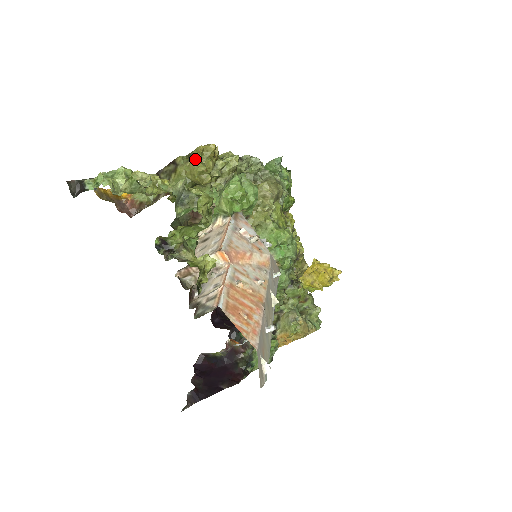
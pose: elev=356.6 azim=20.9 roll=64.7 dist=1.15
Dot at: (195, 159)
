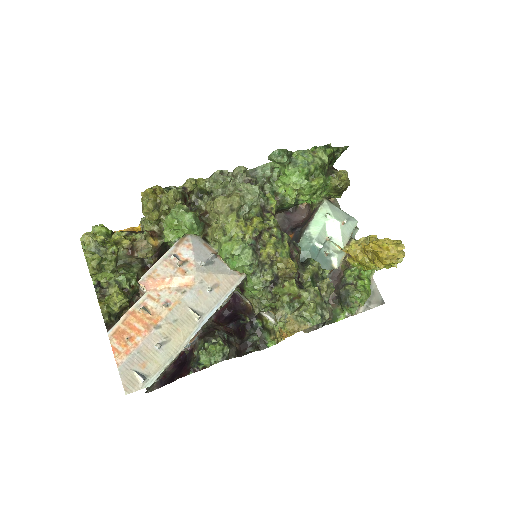
Dot at: (142, 203)
